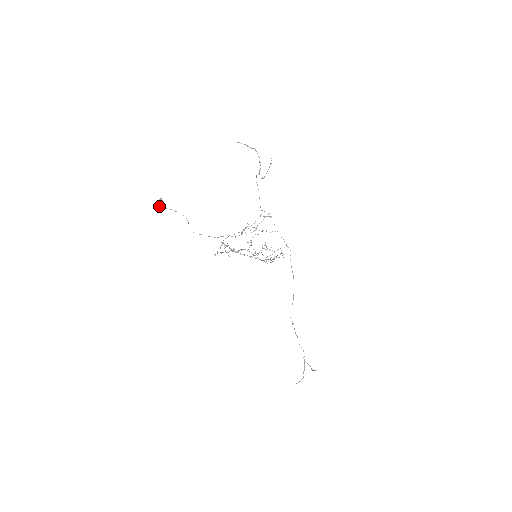
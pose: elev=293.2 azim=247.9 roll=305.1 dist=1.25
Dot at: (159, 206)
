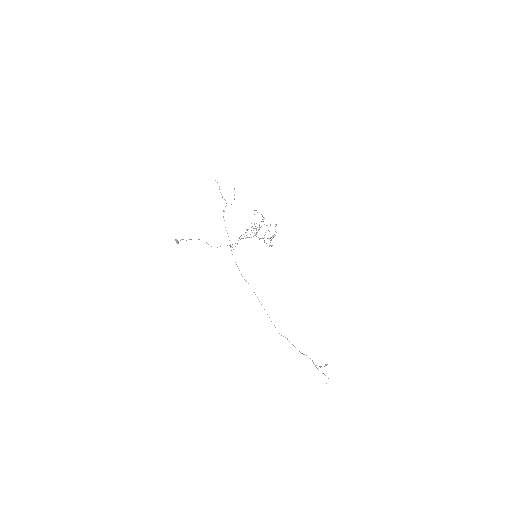
Dot at: (180, 240)
